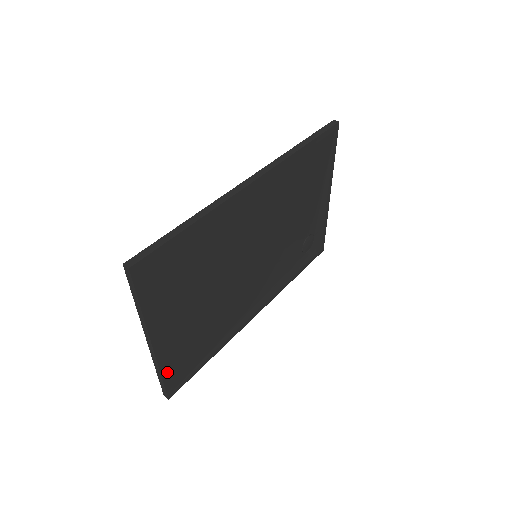
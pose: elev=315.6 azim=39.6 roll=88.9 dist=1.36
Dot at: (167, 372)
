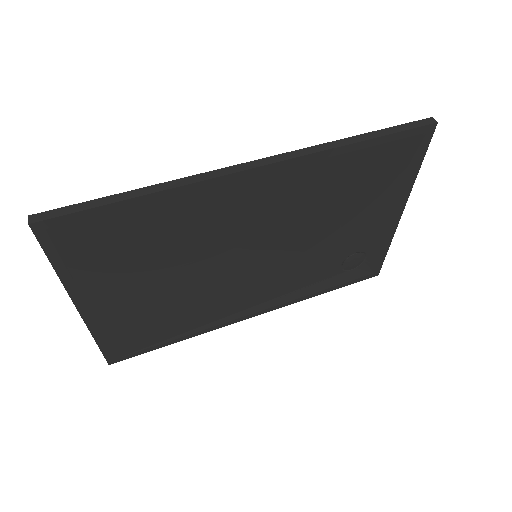
Dot at: (105, 340)
